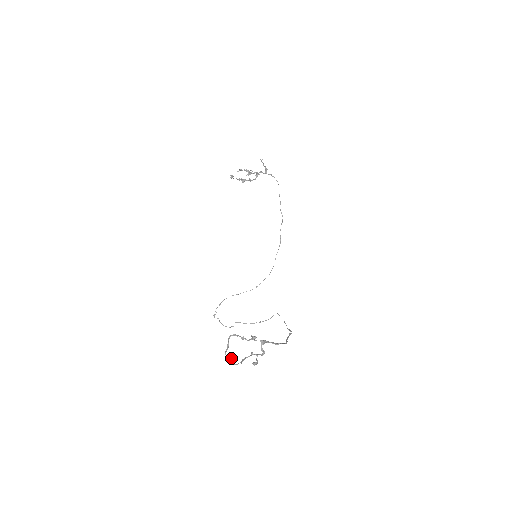
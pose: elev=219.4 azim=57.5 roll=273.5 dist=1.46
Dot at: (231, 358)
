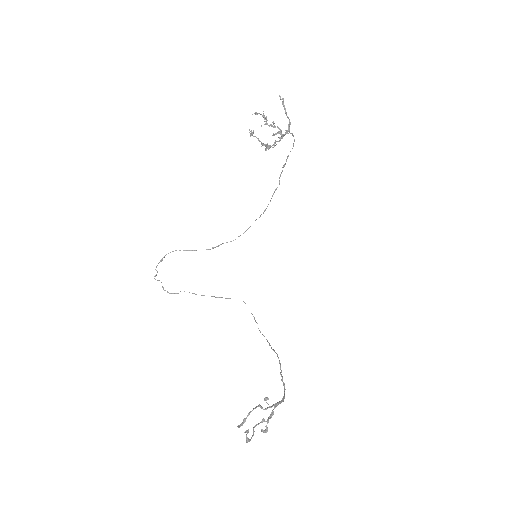
Dot at: occluded
